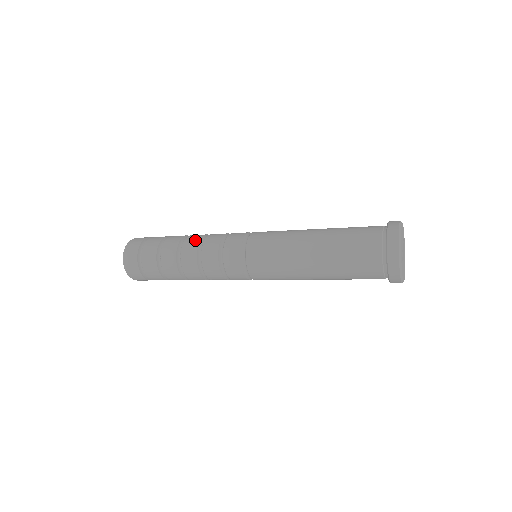
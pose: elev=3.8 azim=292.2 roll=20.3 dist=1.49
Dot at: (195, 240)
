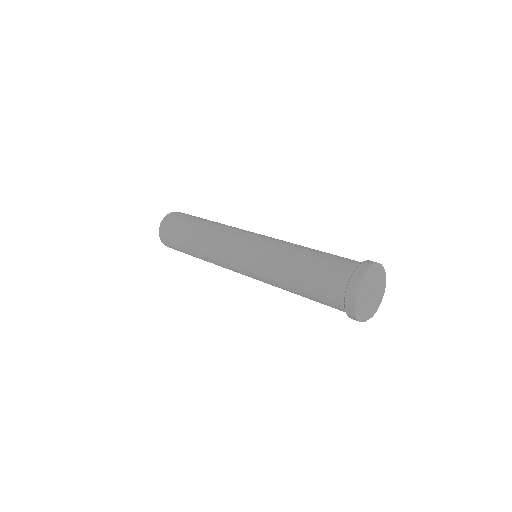
Dot at: occluded
